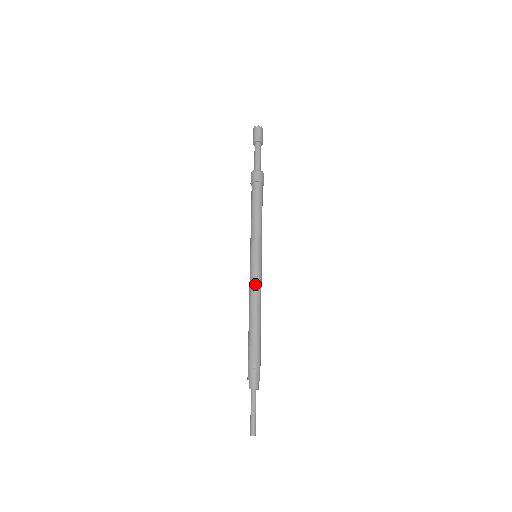
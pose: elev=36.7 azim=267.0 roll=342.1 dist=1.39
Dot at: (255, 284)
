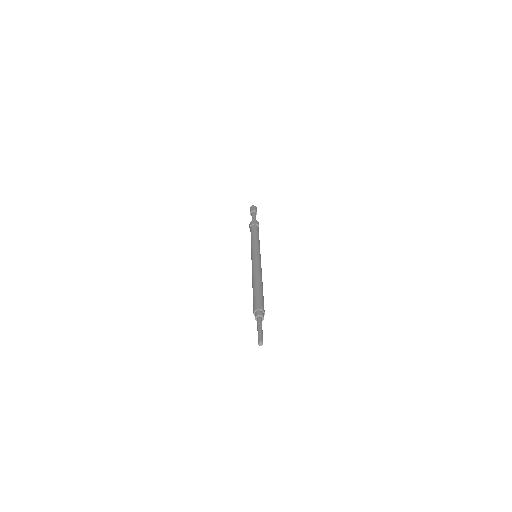
Dot at: (256, 264)
